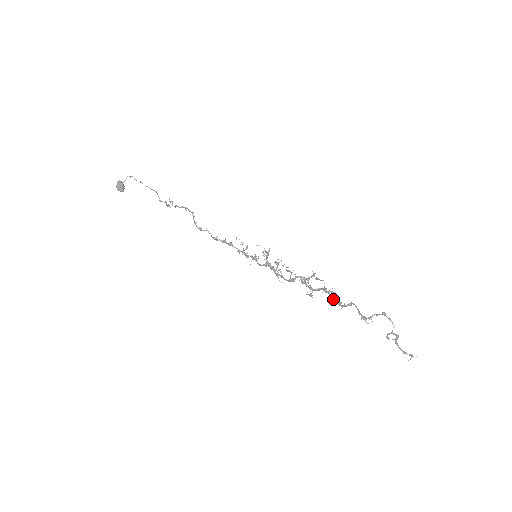
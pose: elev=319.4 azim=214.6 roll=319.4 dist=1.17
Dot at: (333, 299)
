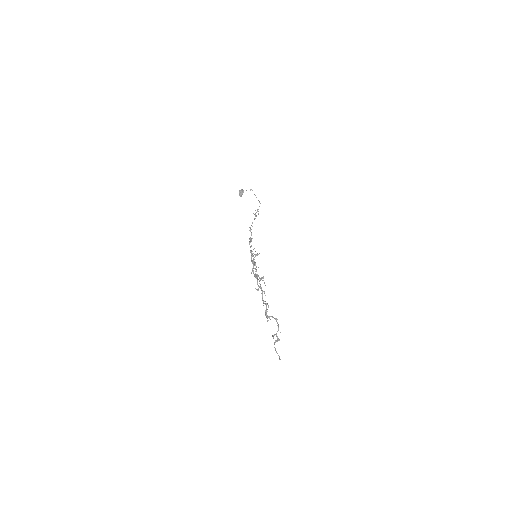
Dot at: (262, 296)
